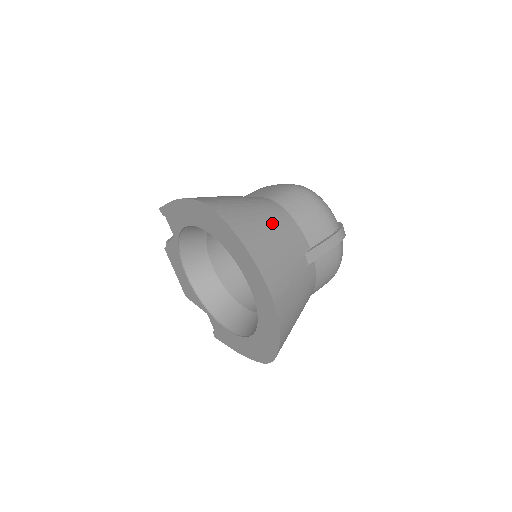
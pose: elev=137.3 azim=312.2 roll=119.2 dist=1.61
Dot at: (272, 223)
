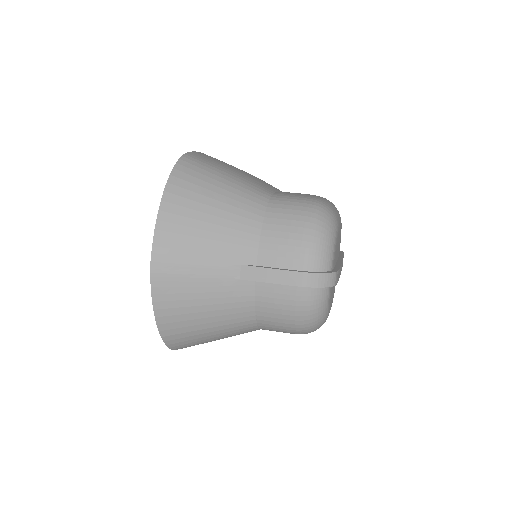
Dot at: (225, 209)
